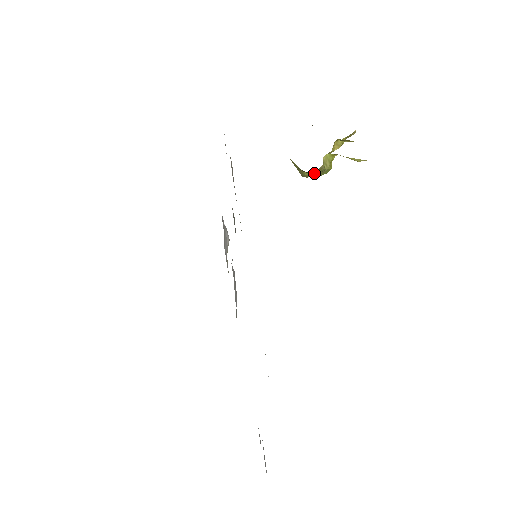
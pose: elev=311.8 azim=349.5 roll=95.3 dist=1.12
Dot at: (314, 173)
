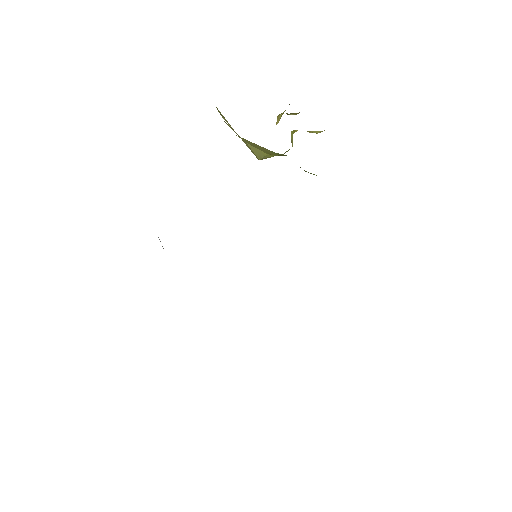
Dot at: occluded
